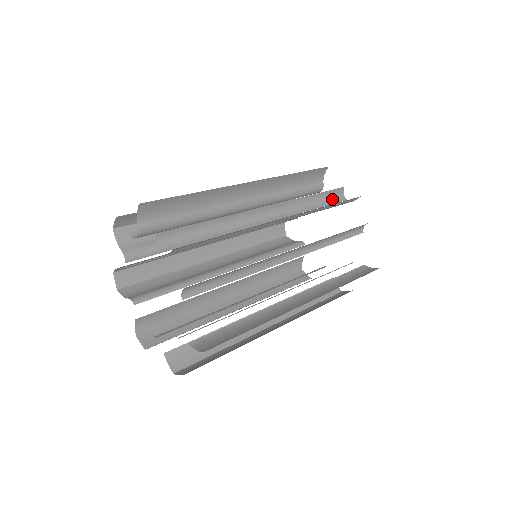
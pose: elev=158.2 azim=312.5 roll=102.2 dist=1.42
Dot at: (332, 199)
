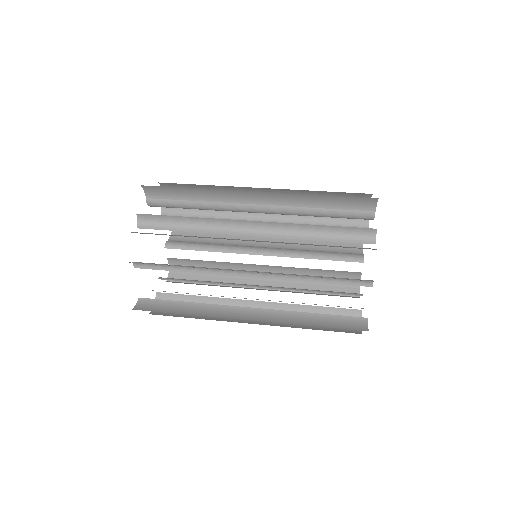
Dot at: (353, 237)
